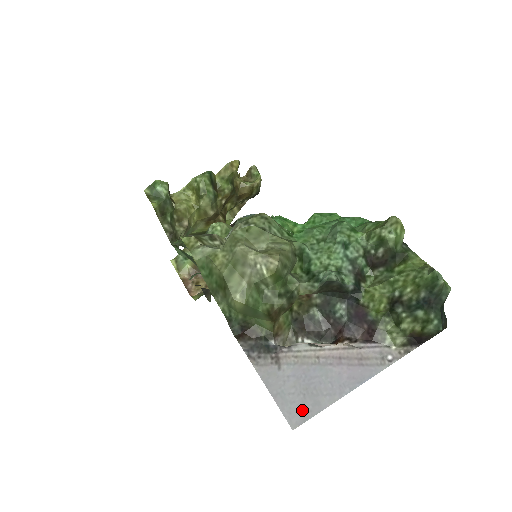
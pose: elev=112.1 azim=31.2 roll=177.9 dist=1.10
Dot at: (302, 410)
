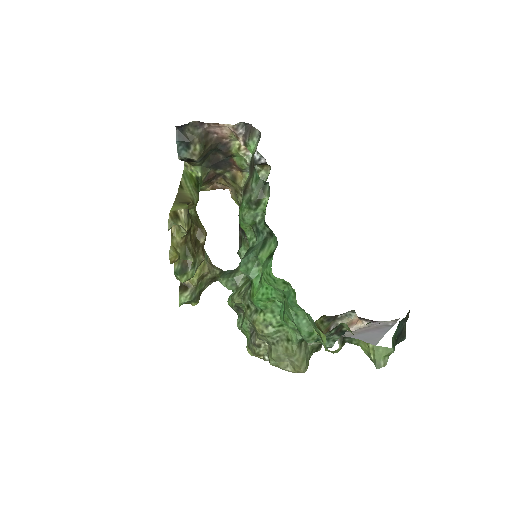
Dot at: (371, 343)
